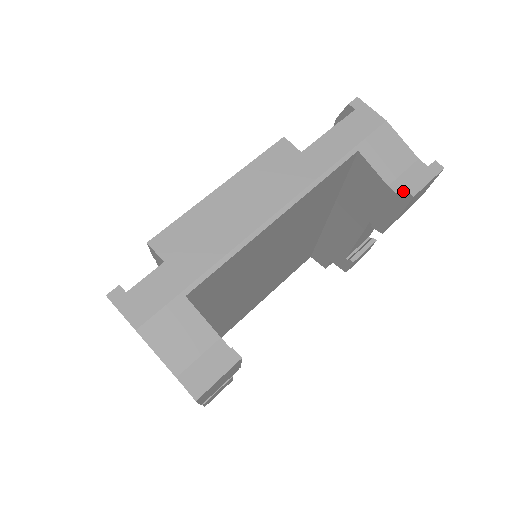
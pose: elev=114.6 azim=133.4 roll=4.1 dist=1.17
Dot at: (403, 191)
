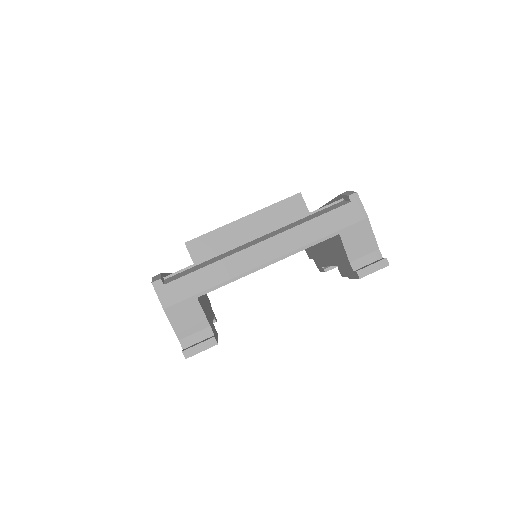
Dot at: (356, 272)
